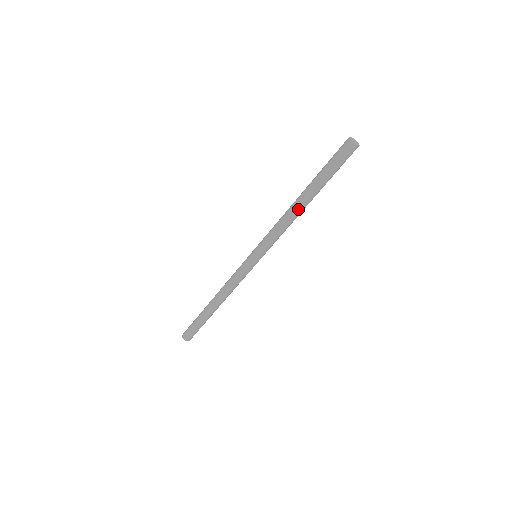
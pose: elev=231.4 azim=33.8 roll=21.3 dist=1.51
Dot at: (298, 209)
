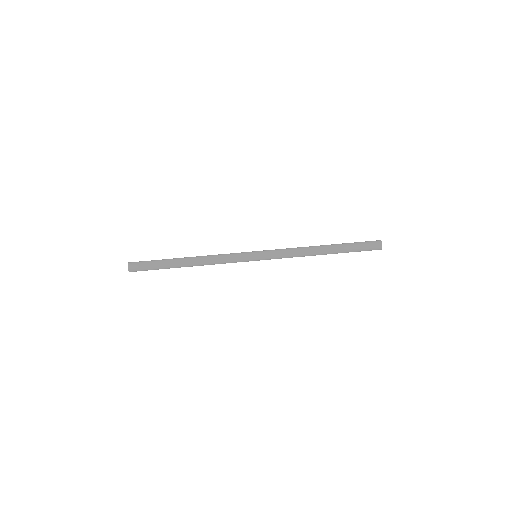
Dot at: (316, 247)
